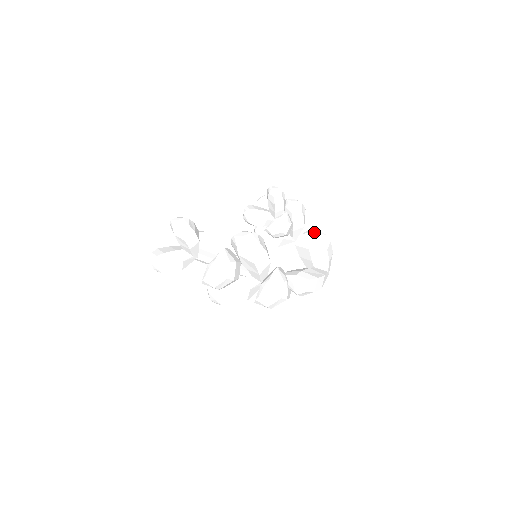
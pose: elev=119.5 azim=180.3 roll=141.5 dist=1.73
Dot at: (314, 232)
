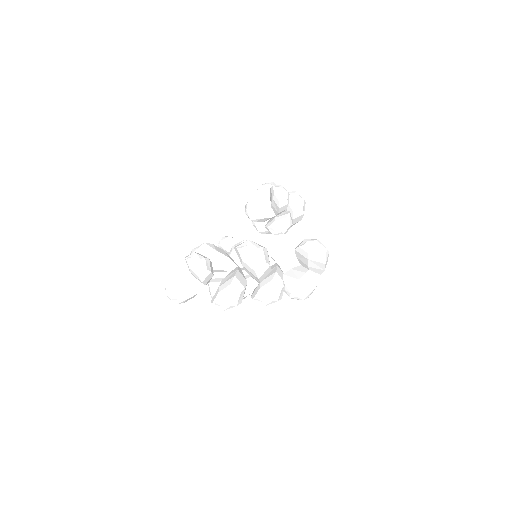
Dot at: (315, 245)
